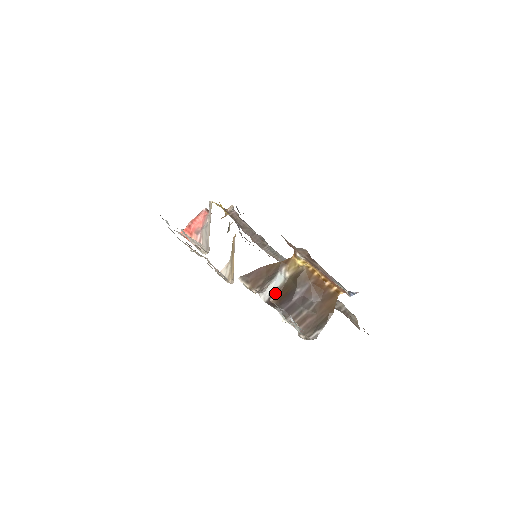
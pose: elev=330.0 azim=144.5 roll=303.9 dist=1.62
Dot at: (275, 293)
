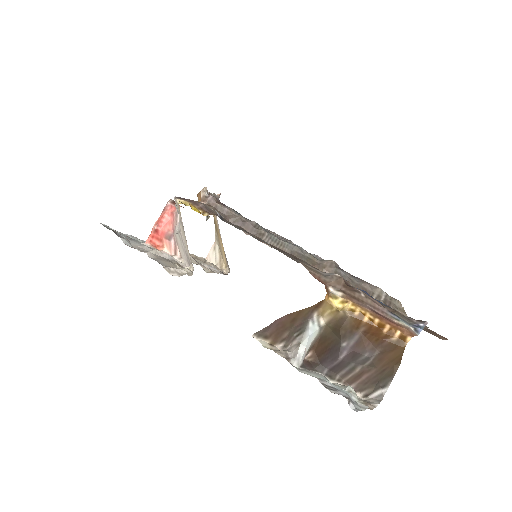
Dot at: (310, 348)
